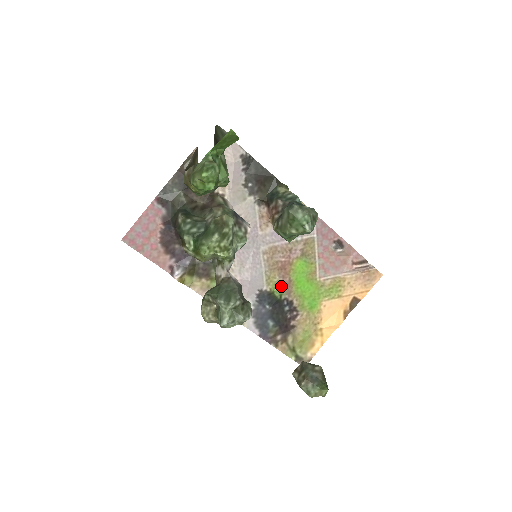
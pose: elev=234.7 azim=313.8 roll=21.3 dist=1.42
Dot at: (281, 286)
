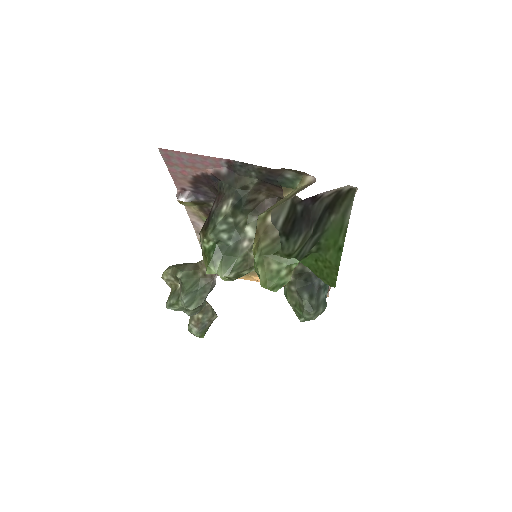
Dot at: occluded
